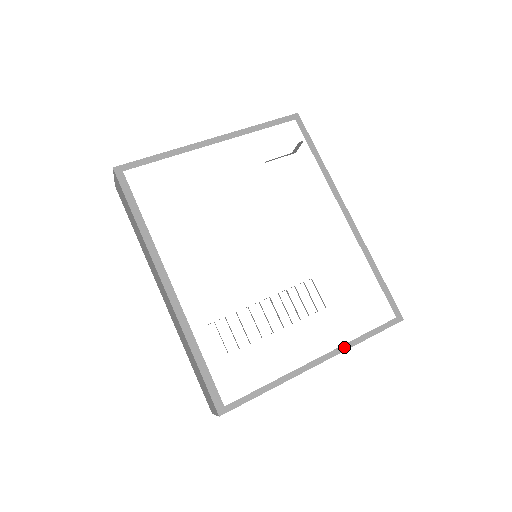
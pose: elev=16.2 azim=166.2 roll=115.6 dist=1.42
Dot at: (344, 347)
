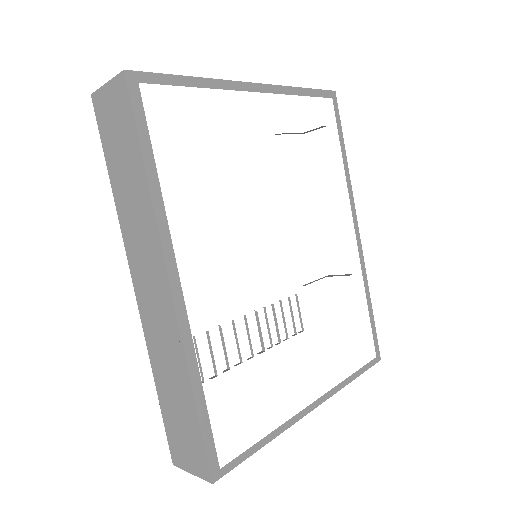
Dot at: (336, 388)
